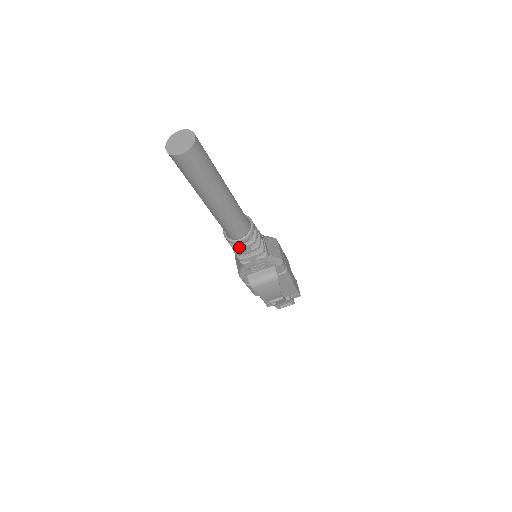
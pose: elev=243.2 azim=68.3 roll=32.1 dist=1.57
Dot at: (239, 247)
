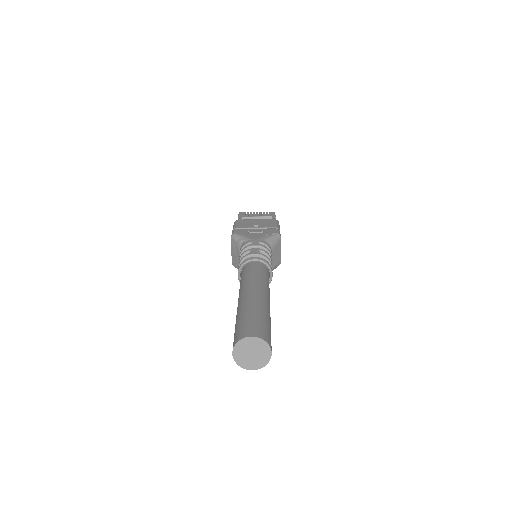
Dot at: occluded
